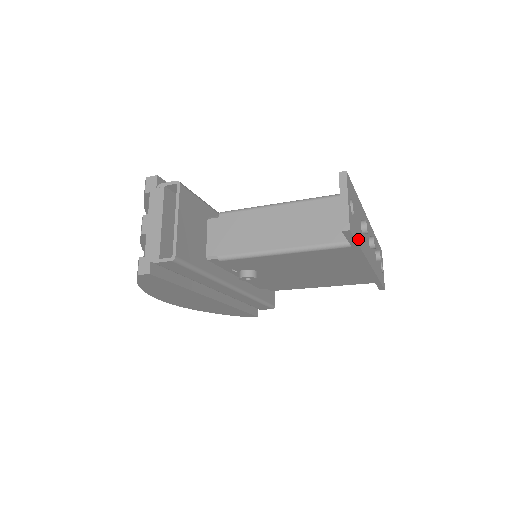
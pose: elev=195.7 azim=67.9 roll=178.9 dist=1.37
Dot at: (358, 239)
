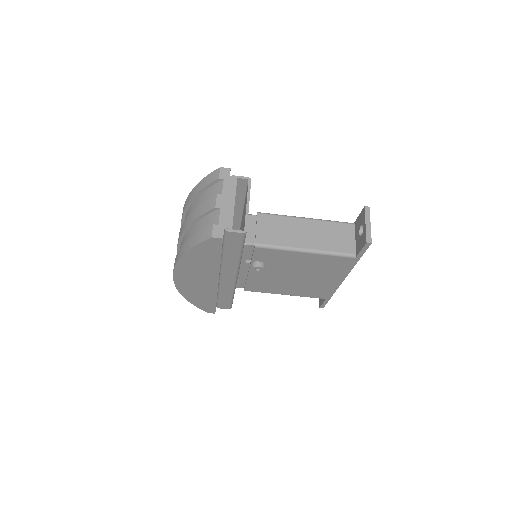
Dot at: occluded
